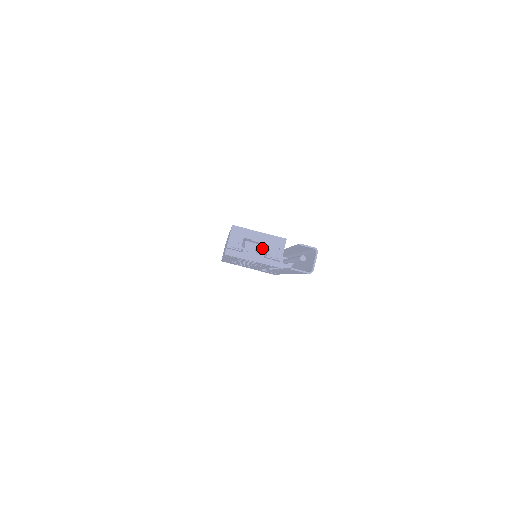
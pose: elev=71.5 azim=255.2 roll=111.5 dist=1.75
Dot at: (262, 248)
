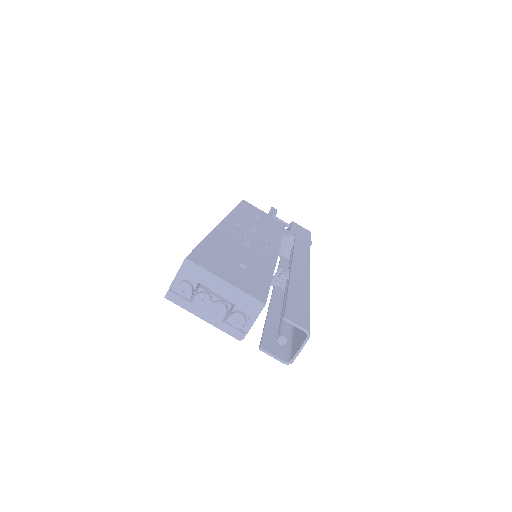
Dot at: (221, 308)
